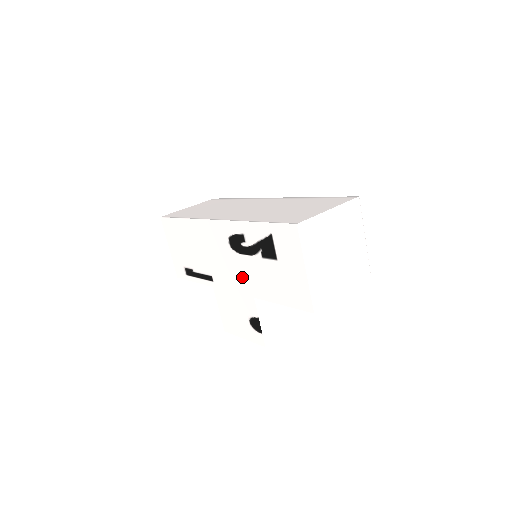
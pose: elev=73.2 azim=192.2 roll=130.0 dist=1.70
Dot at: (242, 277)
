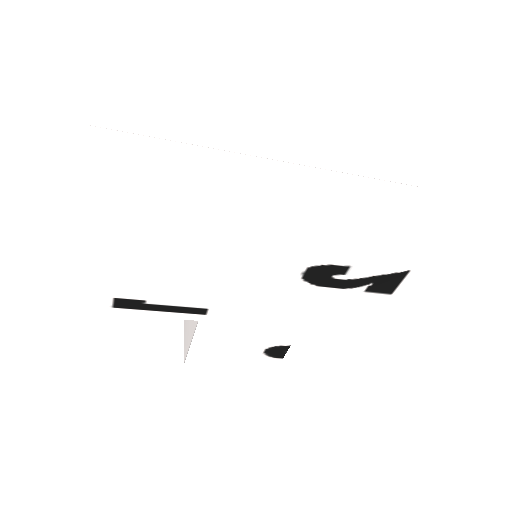
Dot at: (296, 310)
